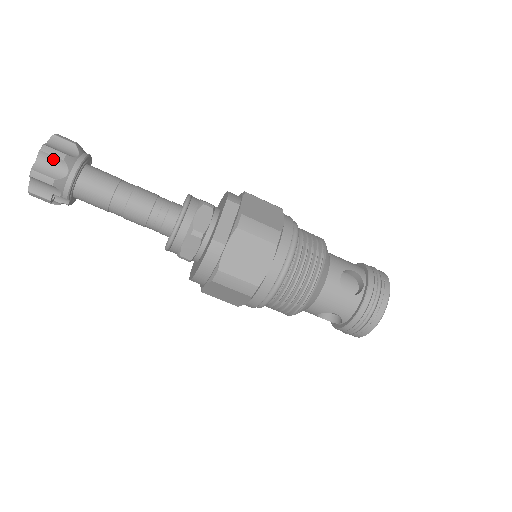
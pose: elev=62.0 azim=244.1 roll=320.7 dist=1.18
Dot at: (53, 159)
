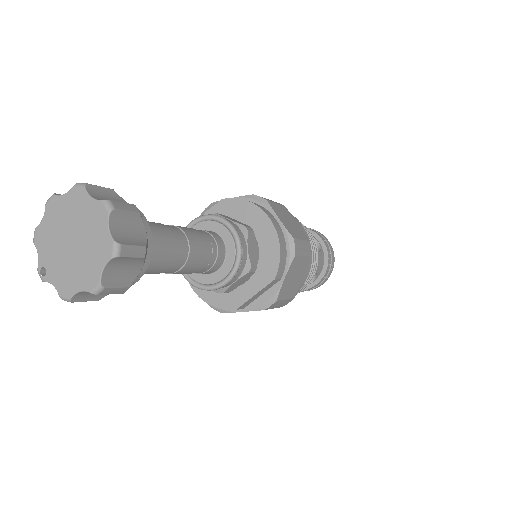
Dot at: (108, 291)
